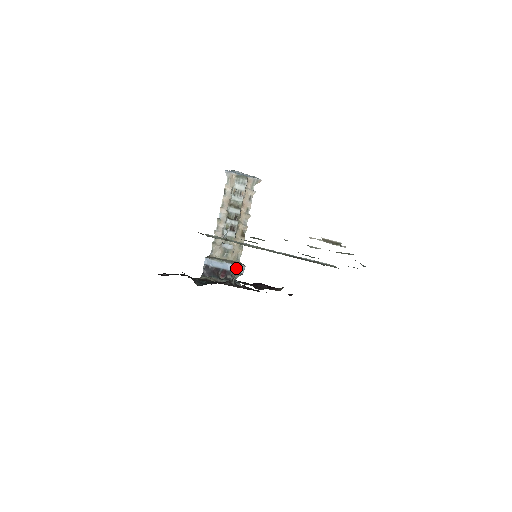
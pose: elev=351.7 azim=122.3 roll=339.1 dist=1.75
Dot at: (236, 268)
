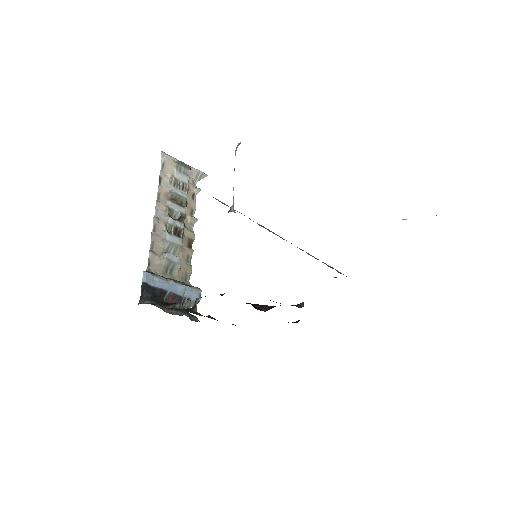
Dot at: (189, 292)
